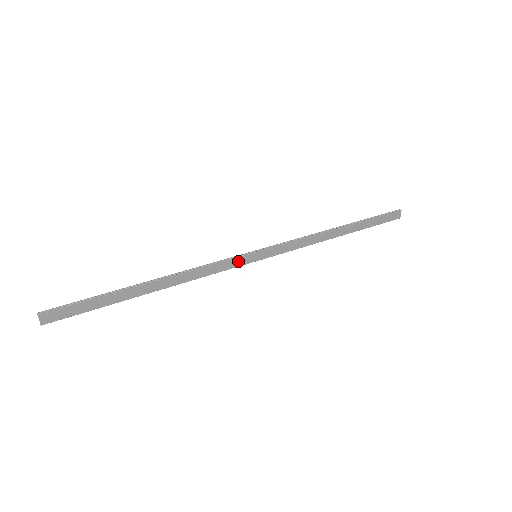
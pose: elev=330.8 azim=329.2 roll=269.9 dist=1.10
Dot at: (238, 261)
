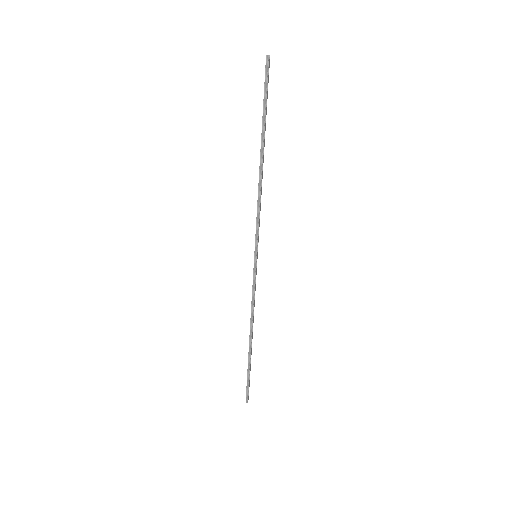
Dot at: (256, 274)
